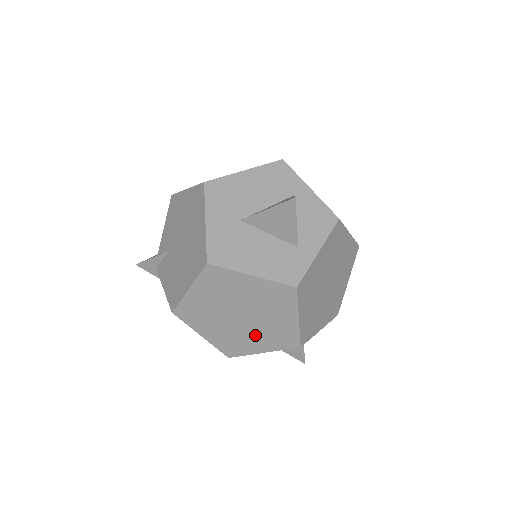
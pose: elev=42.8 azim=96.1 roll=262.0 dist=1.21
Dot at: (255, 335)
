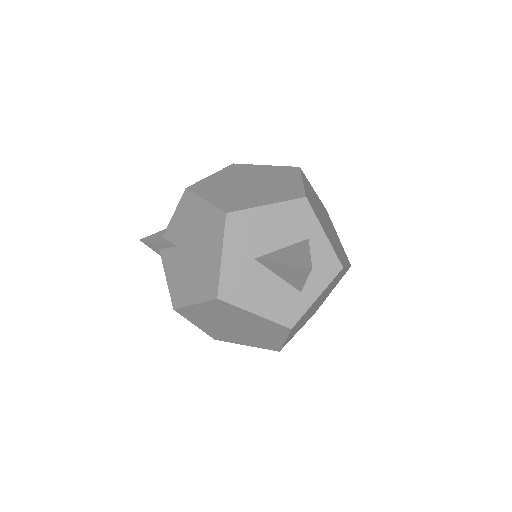
Dot at: (243, 337)
